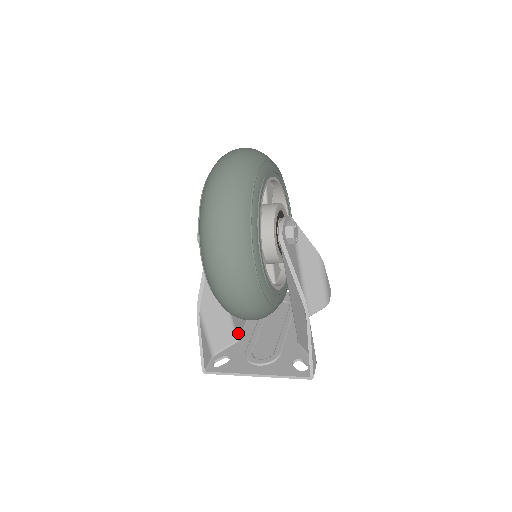
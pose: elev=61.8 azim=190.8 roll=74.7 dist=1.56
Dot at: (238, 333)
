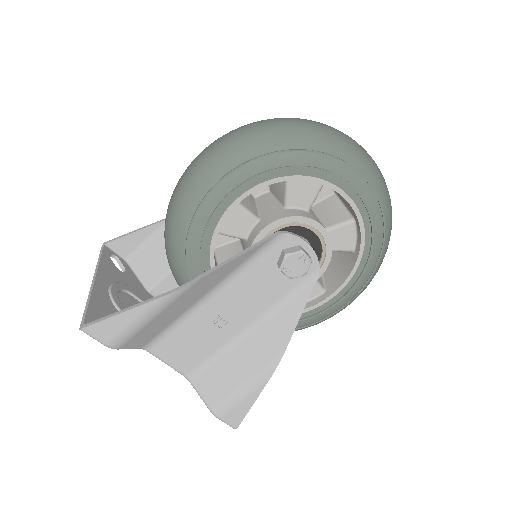
Dot at: (158, 291)
